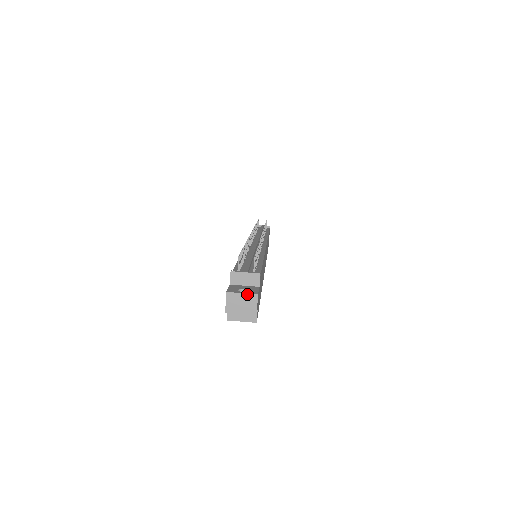
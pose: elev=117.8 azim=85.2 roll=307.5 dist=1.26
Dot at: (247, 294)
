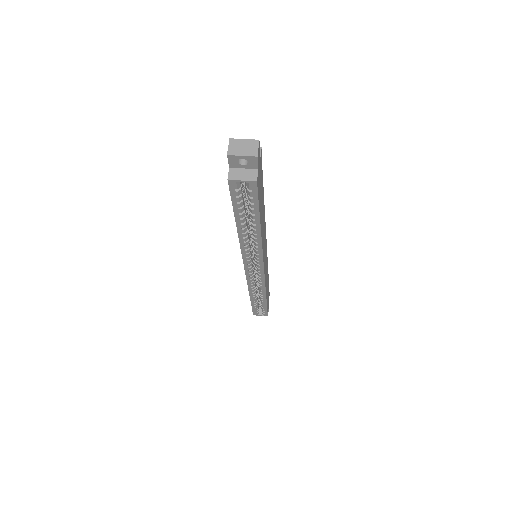
Dot at: (249, 140)
